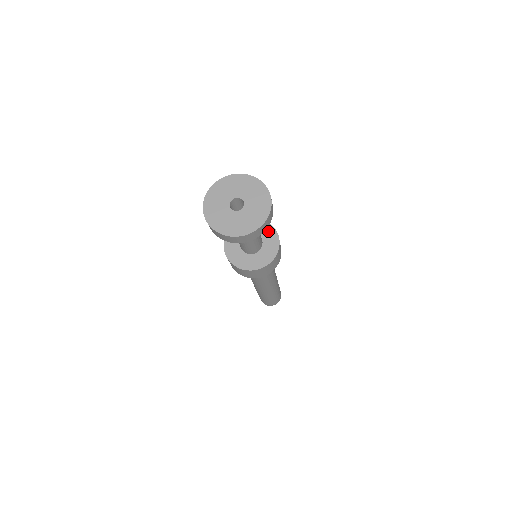
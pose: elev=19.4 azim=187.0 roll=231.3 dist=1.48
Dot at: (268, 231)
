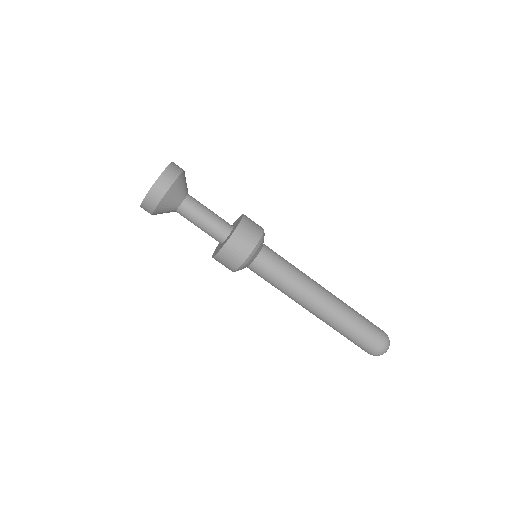
Dot at: occluded
